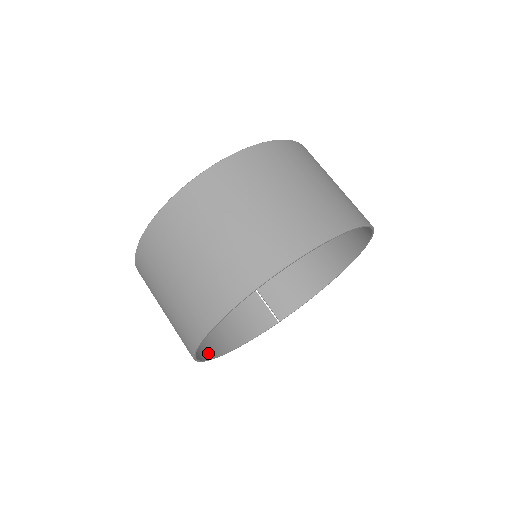
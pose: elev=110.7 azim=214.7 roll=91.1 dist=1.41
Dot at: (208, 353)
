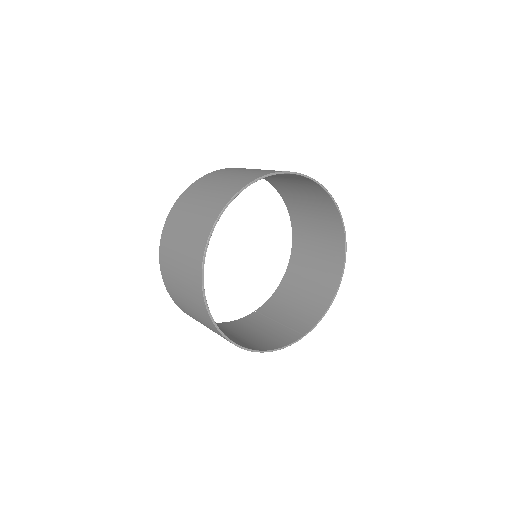
Dot at: occluded
